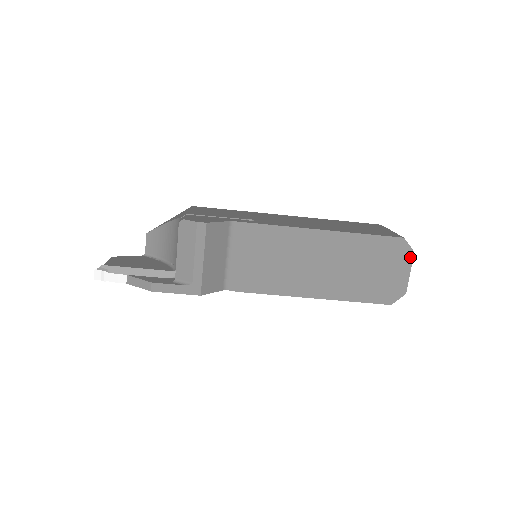
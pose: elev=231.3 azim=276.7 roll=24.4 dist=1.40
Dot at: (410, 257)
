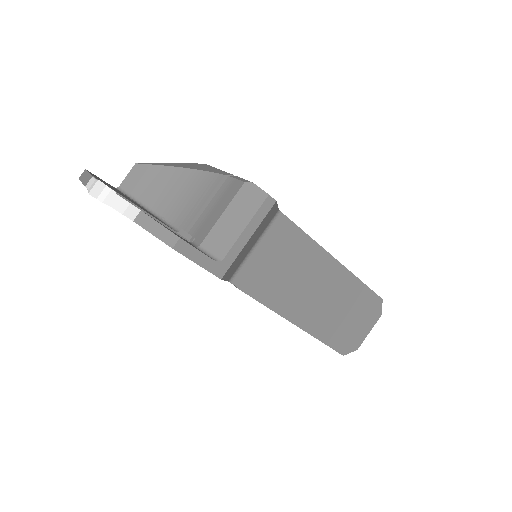
Dot at: (377, 318)
